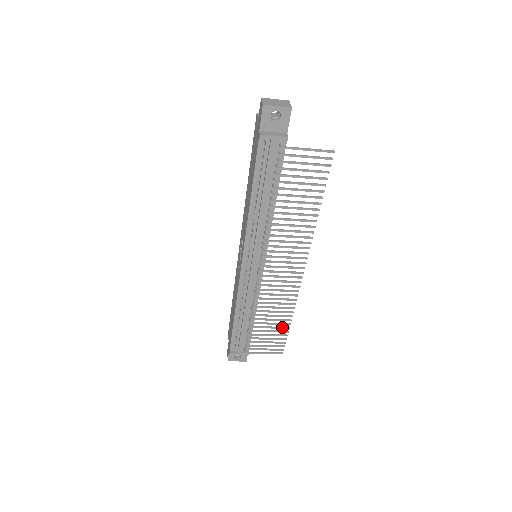
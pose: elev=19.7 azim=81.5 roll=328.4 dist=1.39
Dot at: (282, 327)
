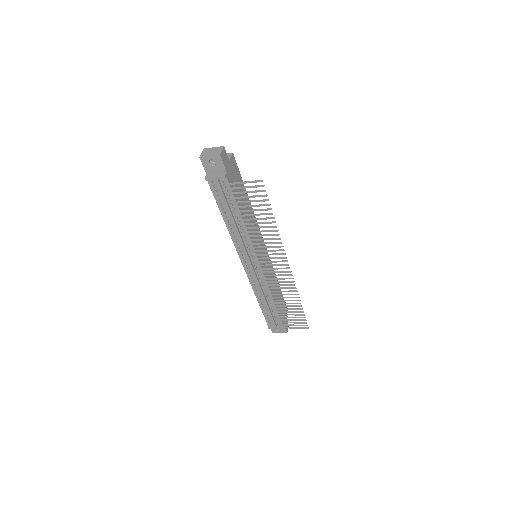
Dot at: (296, 309)
